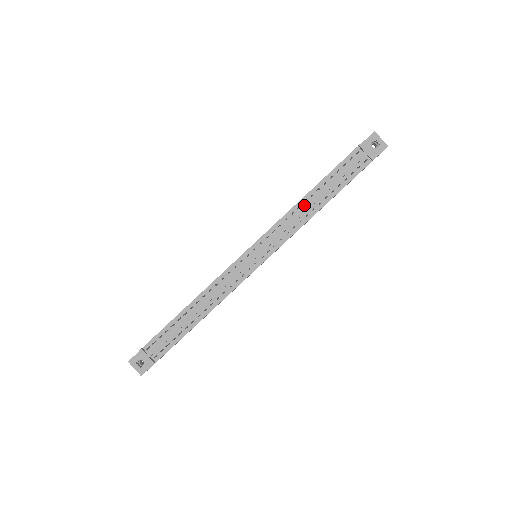
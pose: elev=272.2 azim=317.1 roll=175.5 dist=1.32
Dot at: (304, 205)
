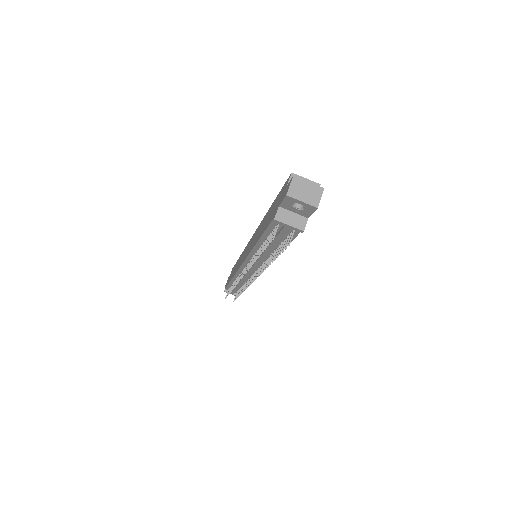
Dot at: occluded
